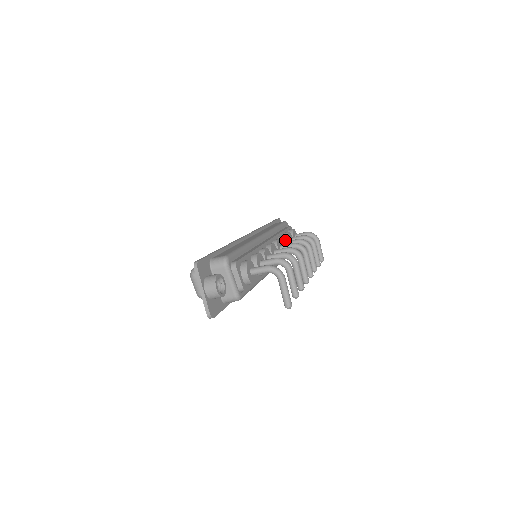
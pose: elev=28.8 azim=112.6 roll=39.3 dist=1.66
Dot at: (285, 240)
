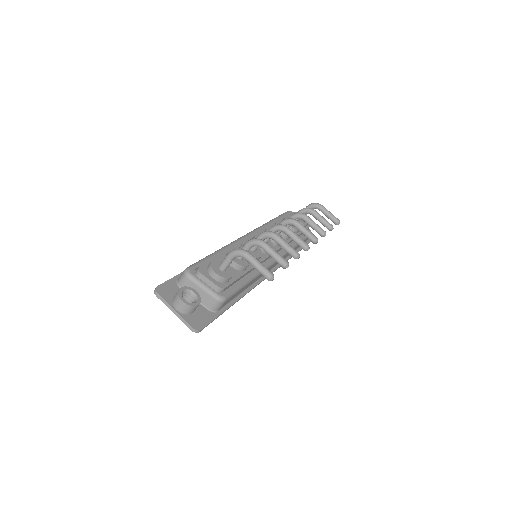
Dot at: occluded
